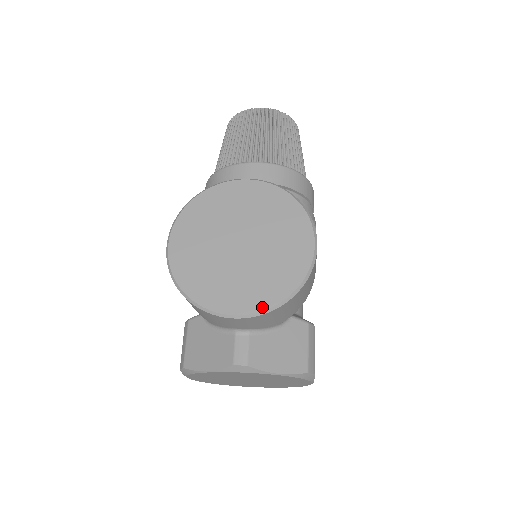
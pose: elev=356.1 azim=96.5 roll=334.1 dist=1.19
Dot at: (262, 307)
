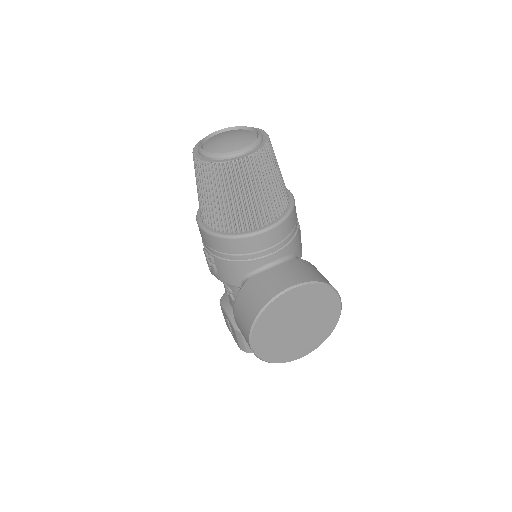
Dot at: (317, 347)
